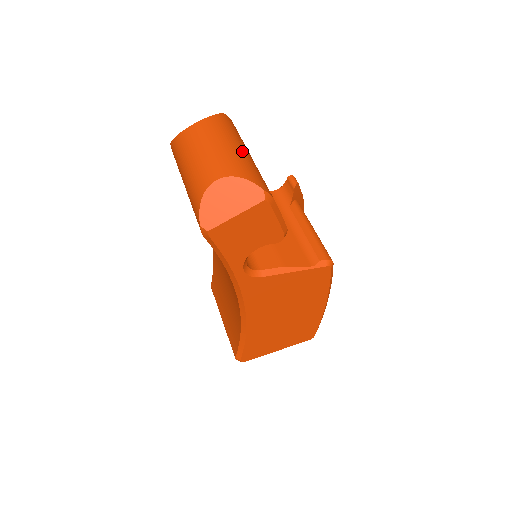
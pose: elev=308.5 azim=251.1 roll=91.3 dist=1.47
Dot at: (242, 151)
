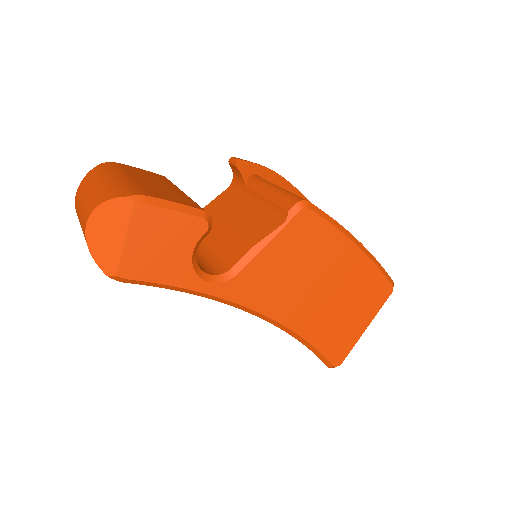
Dot at: (110, 180)
